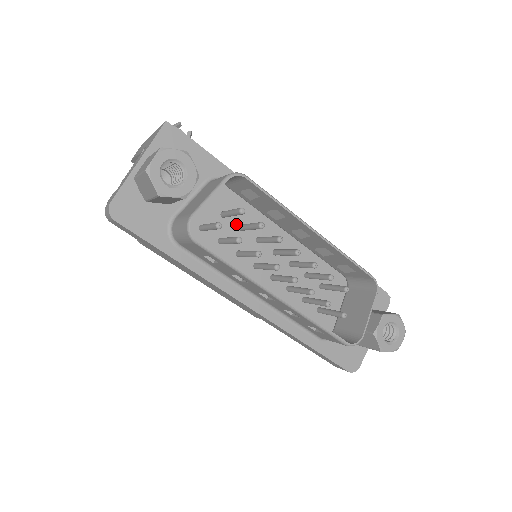
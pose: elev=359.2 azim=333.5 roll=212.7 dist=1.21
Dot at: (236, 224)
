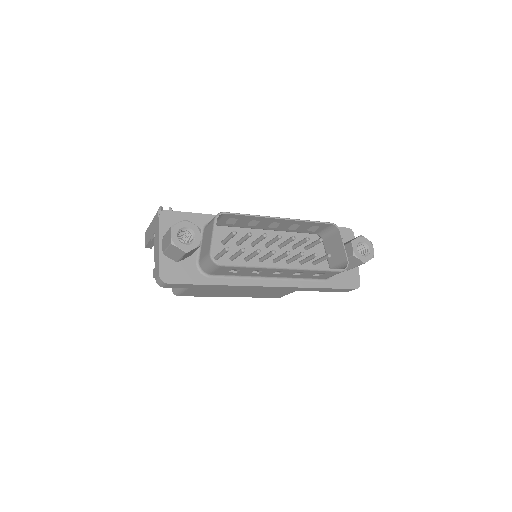
Dot at: (234, 244)
